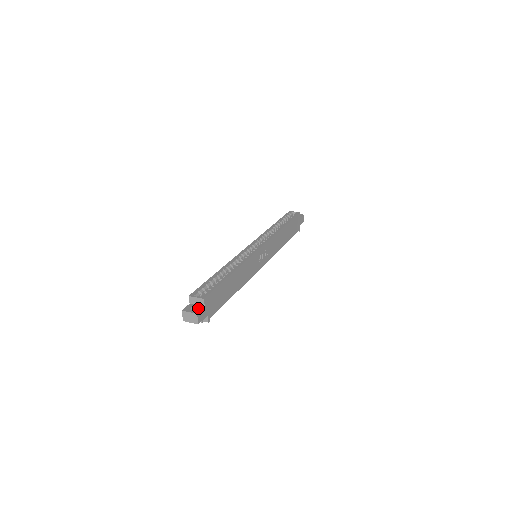
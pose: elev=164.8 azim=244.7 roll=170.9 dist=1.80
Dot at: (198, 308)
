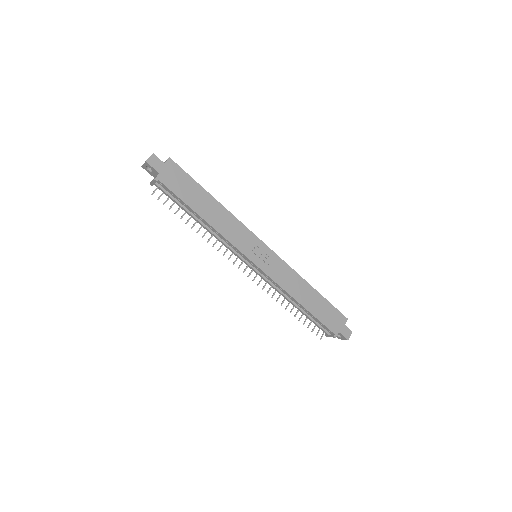
Dot at: (159, 160)
